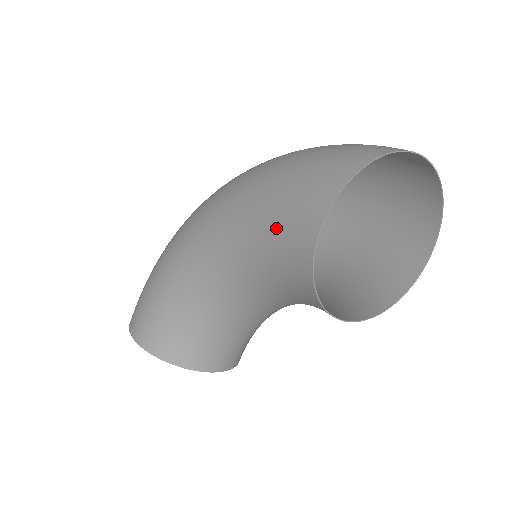
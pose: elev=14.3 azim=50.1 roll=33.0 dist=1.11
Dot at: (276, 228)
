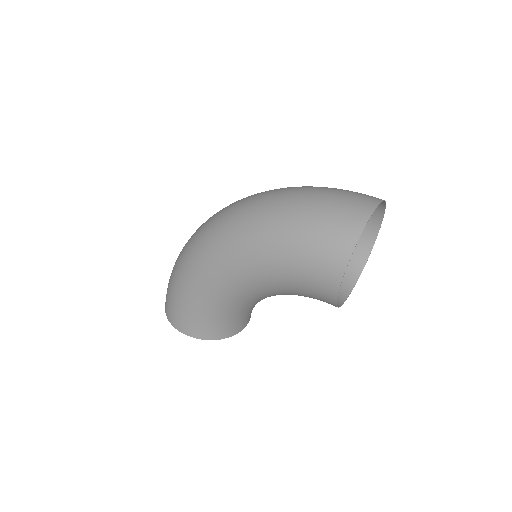
Dot at: (302, 279)
